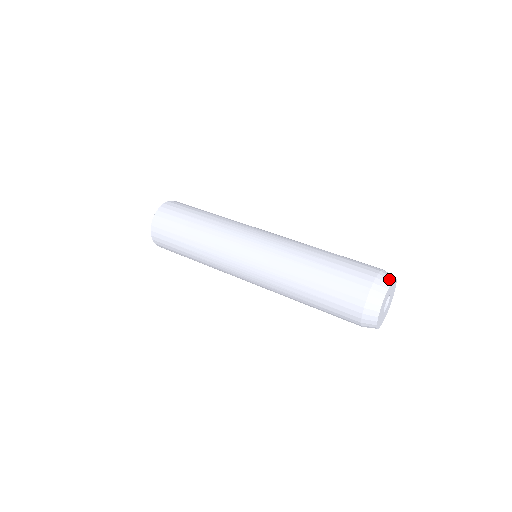
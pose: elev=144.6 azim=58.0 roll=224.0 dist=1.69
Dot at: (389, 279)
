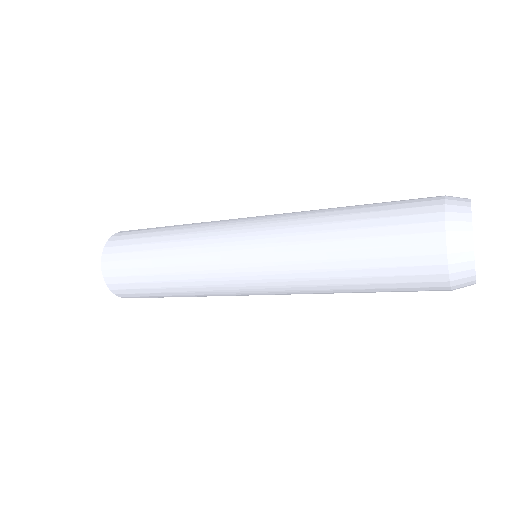
Dot at: (464, 205)
